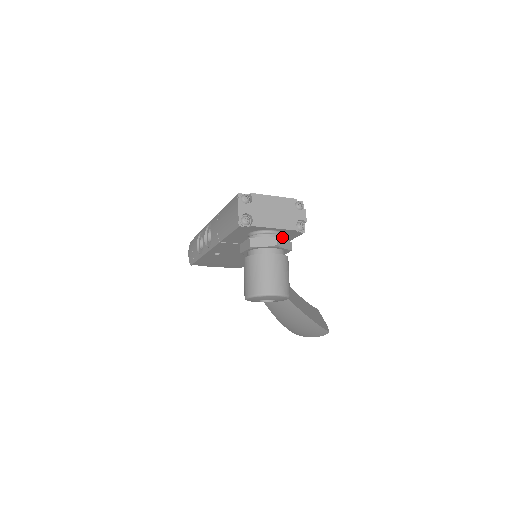
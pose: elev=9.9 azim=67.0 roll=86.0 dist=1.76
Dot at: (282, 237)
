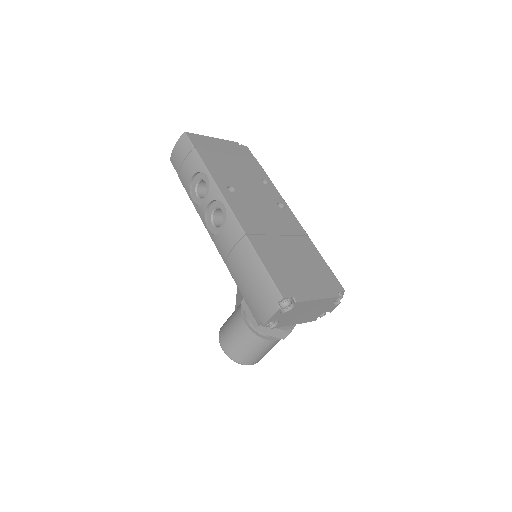
Dot at: occluded
